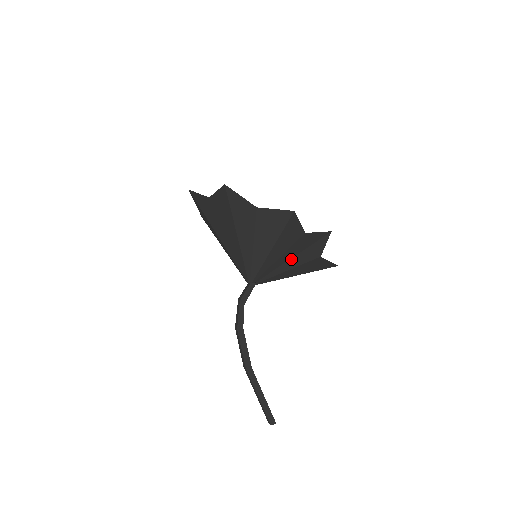
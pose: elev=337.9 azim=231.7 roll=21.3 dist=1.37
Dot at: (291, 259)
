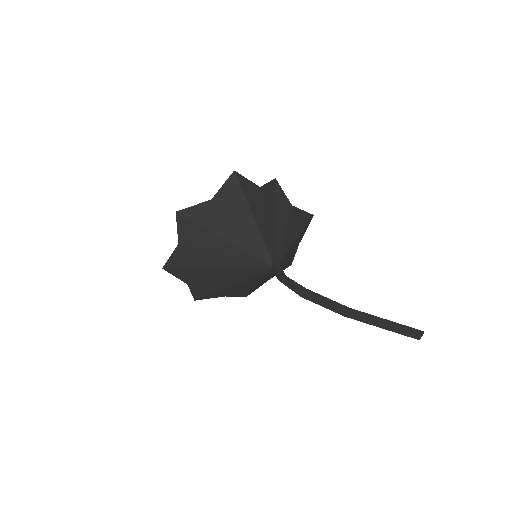
Dot at: (276, 221)
